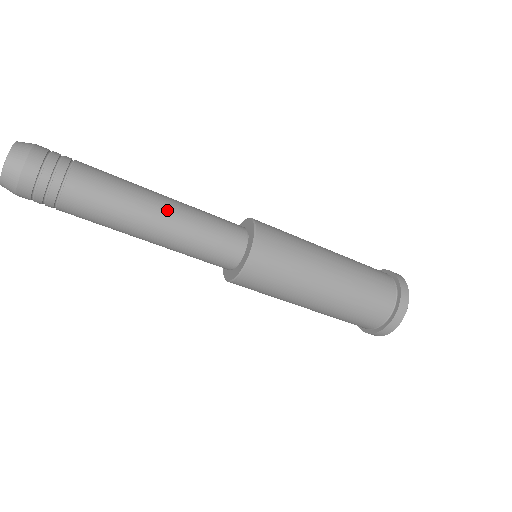
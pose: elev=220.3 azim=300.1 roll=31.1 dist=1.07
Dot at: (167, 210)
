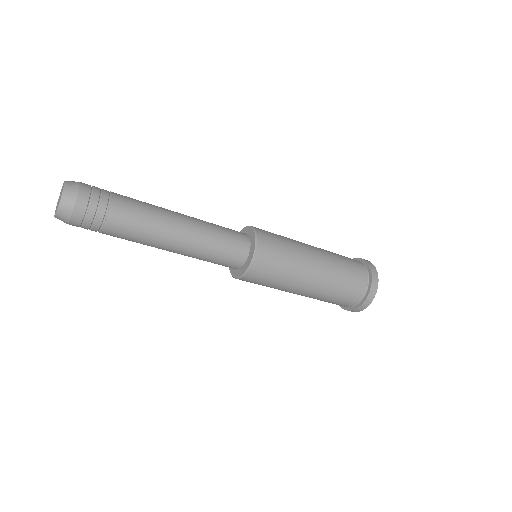
Dot at: (185, 233)
